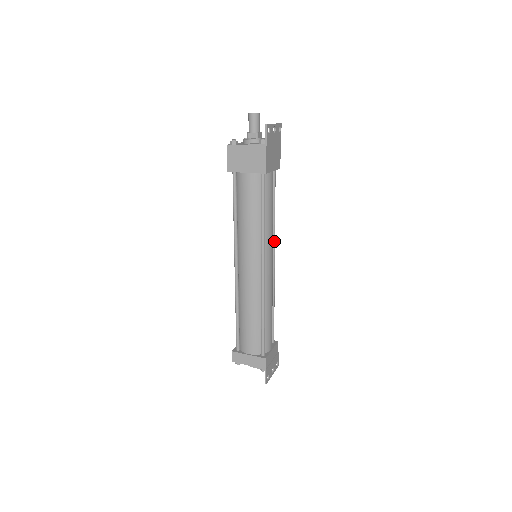
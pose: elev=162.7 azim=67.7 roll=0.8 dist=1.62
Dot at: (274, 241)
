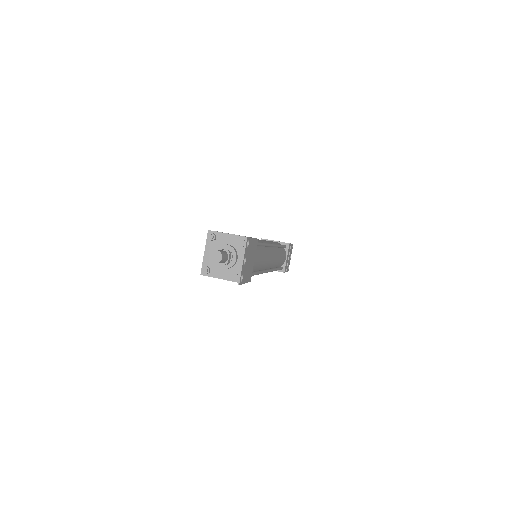
Dot at: (269, 246)
